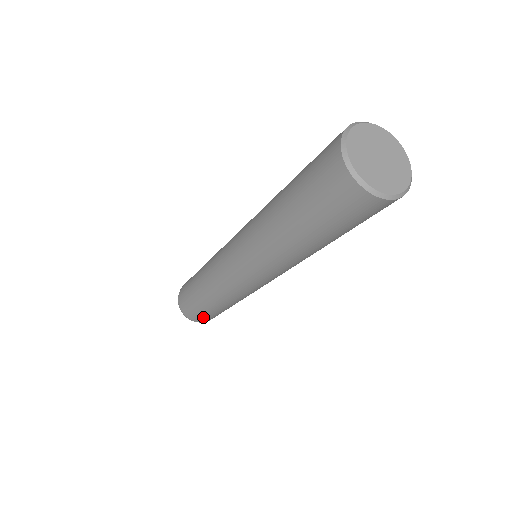
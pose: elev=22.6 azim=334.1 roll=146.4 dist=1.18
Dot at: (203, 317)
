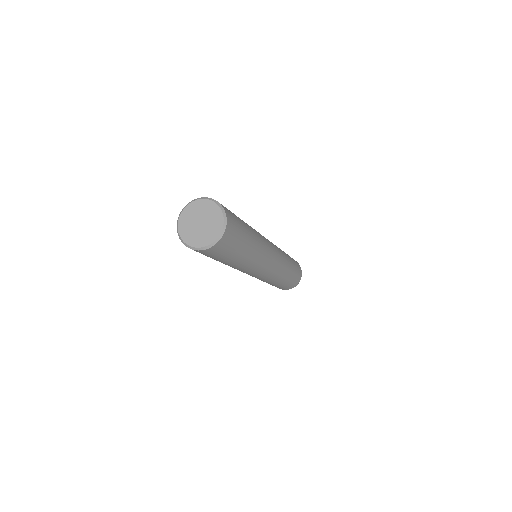
Dot at: occluded
